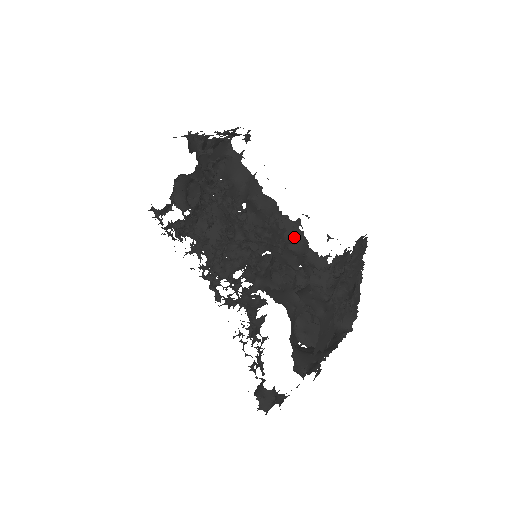
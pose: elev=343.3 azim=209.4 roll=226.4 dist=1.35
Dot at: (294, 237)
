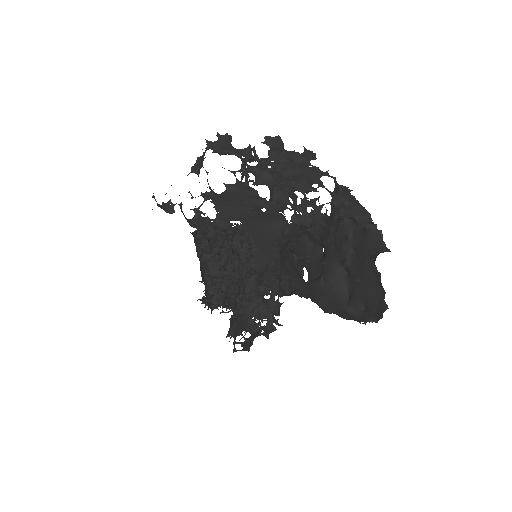
Dot at: (301, 230)
